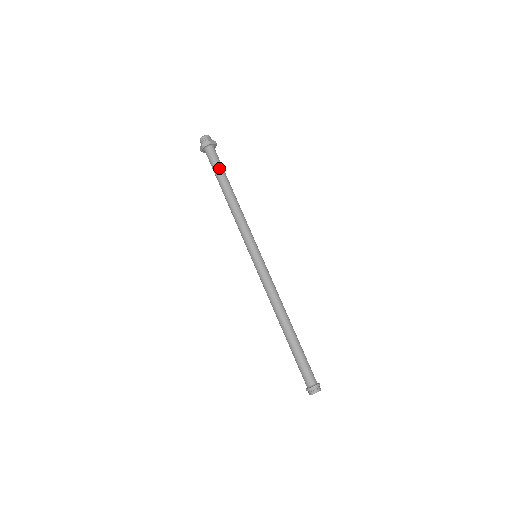
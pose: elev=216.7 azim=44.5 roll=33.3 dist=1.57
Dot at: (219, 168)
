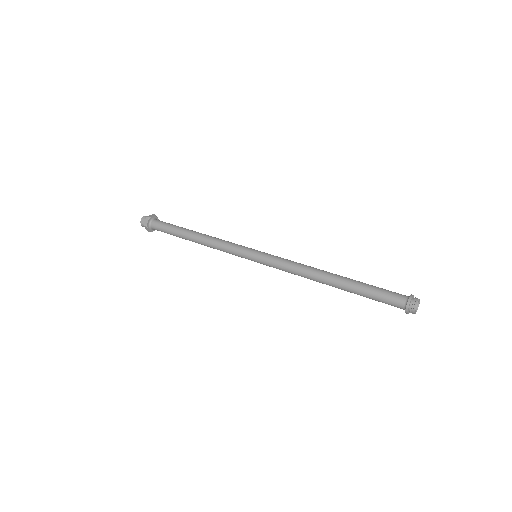
Dot at: (170, 227)
